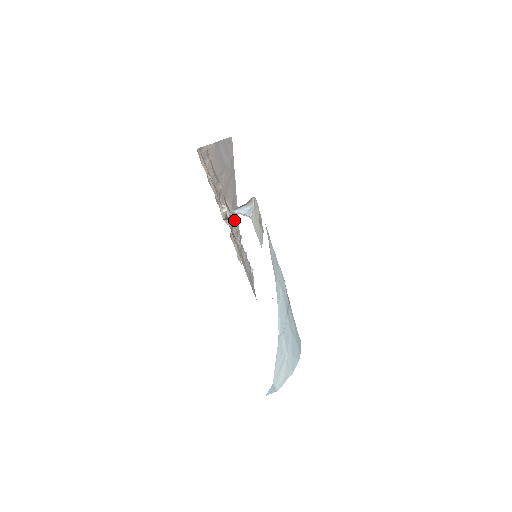
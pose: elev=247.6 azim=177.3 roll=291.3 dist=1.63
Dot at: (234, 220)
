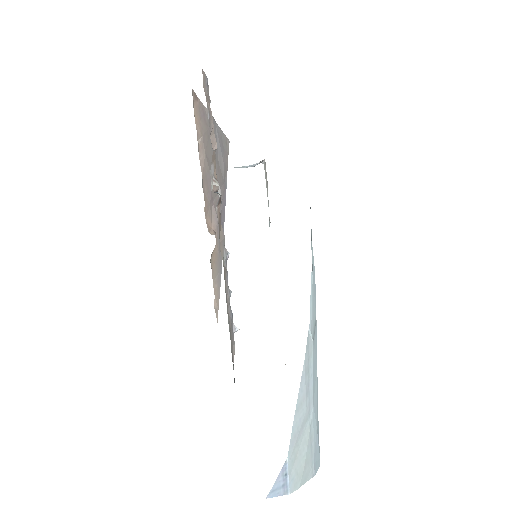
Dot at: (218, 243)
